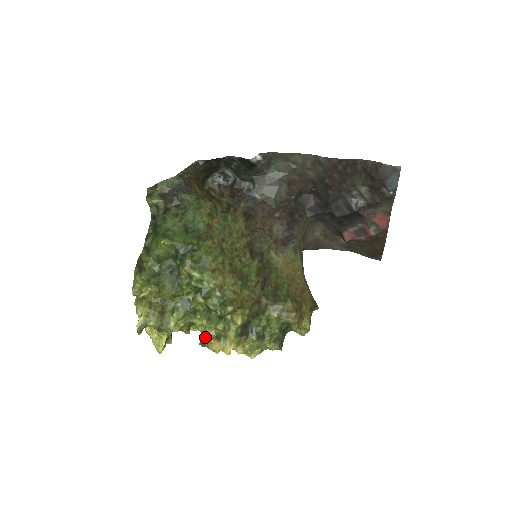
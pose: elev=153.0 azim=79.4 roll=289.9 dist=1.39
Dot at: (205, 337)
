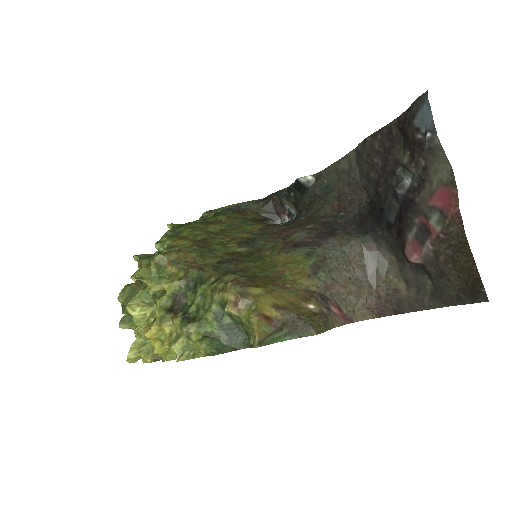
Dot at: occluded
